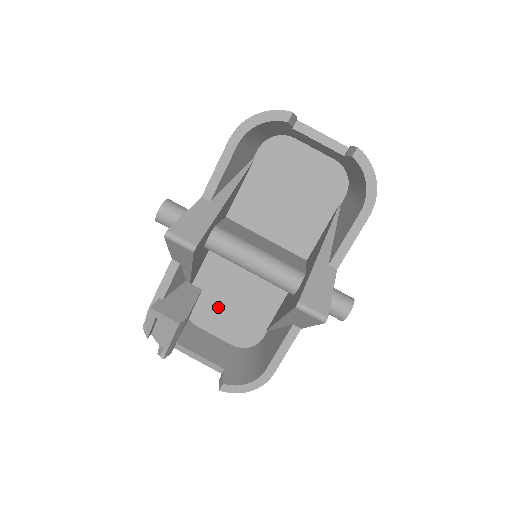
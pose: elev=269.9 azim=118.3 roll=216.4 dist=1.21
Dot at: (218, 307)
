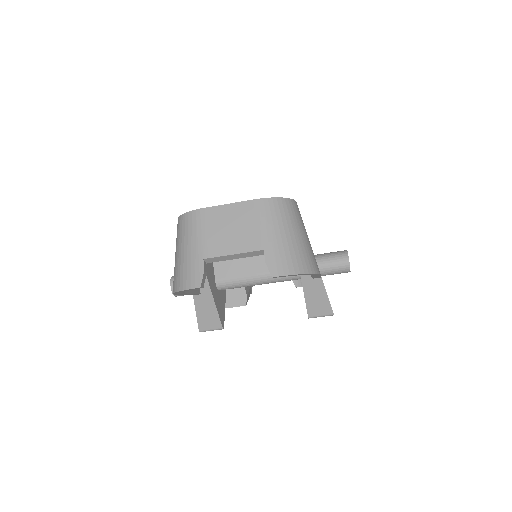
Dot at: occluded
